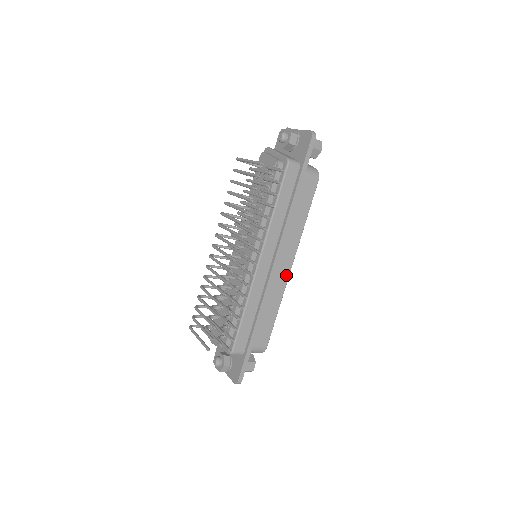
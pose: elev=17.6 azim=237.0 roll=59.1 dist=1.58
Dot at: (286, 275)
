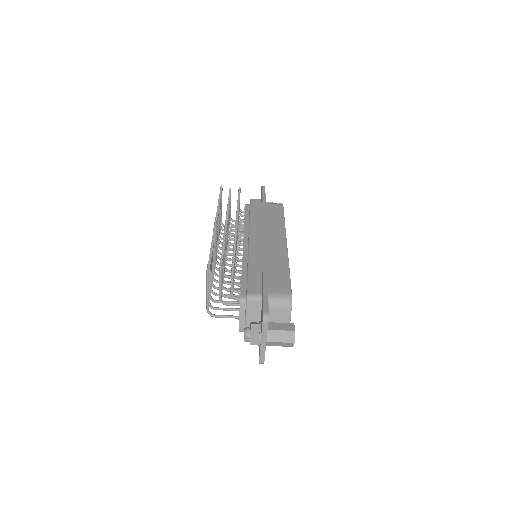
Dot at: (283, 247)
